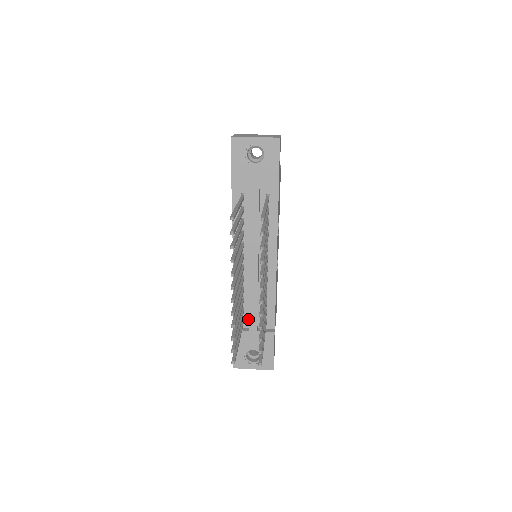
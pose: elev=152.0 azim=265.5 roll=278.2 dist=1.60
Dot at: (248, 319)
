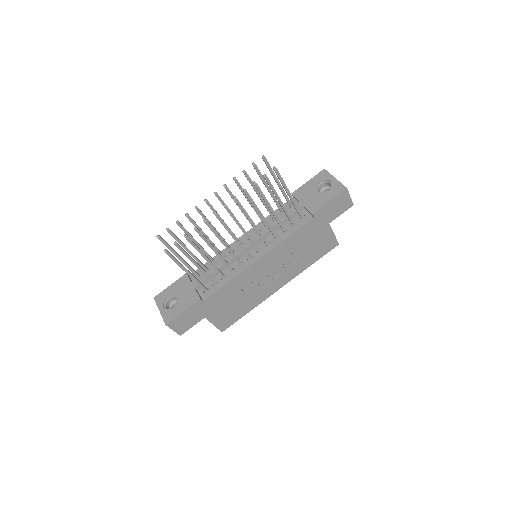
Dot at: occluded
